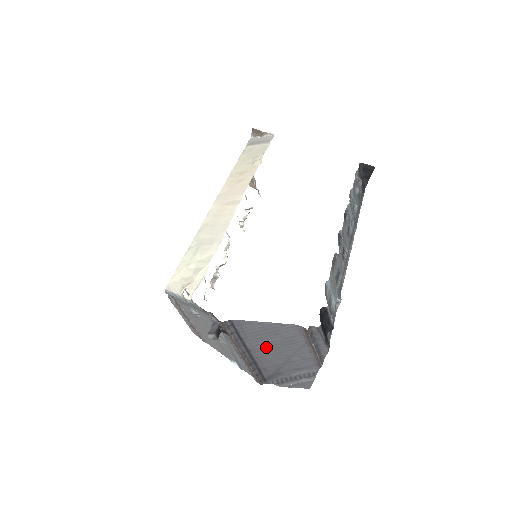
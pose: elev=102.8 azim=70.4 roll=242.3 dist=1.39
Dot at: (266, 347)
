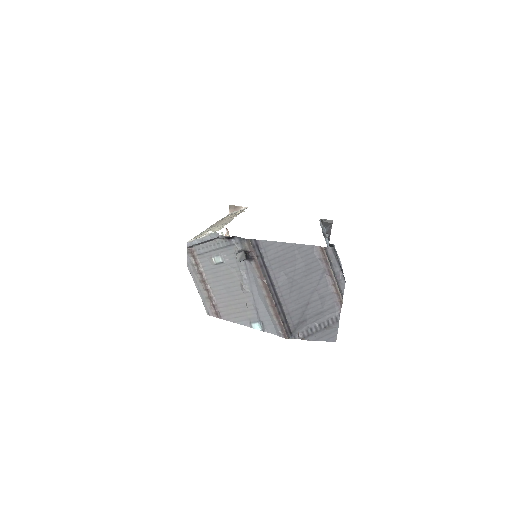
Dot at: (289, 279)
